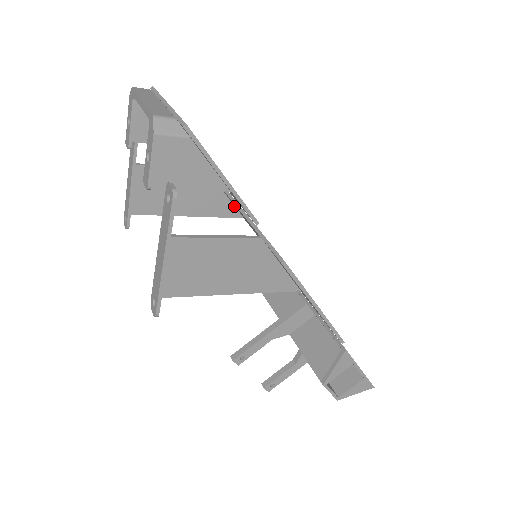
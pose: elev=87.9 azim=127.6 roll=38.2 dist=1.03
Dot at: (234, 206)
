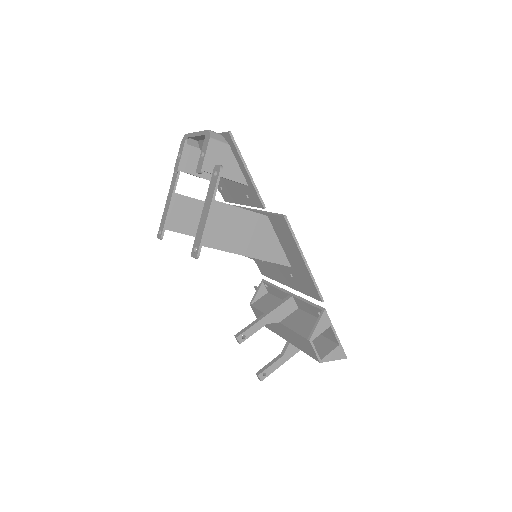
Dot at: occluded
